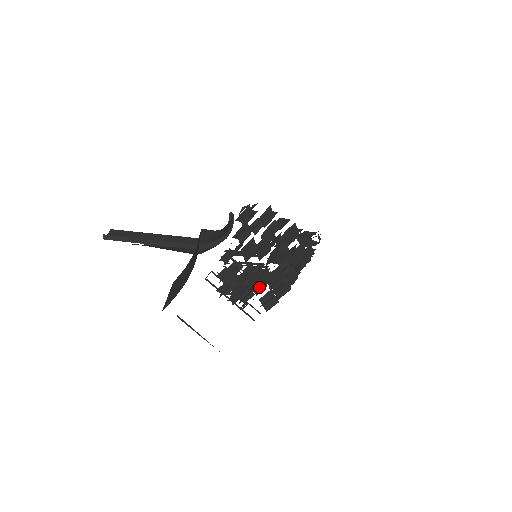
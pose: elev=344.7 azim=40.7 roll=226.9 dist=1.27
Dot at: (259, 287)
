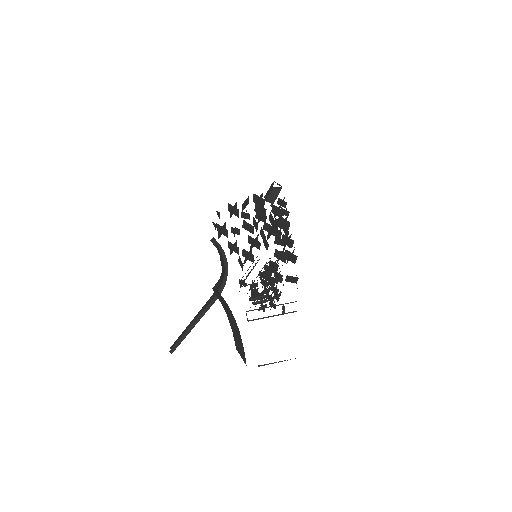
Dot at: (278, 279)
